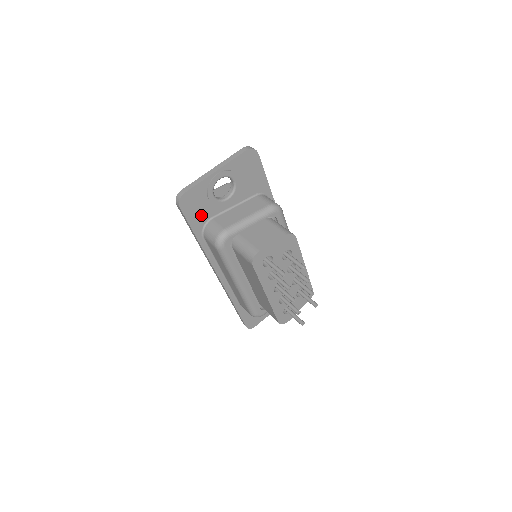
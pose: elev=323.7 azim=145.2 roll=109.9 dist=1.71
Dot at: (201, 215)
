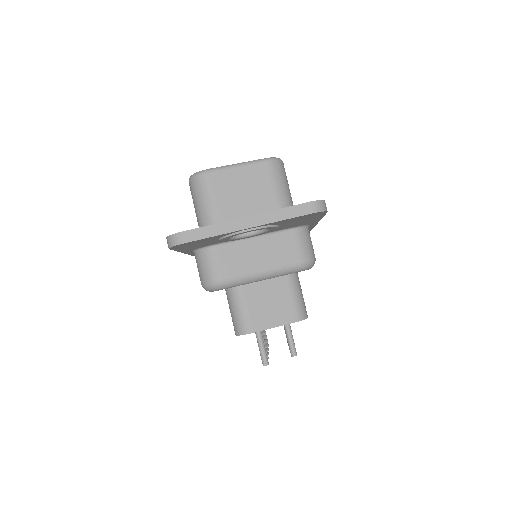
Dot at: (200, 245)
